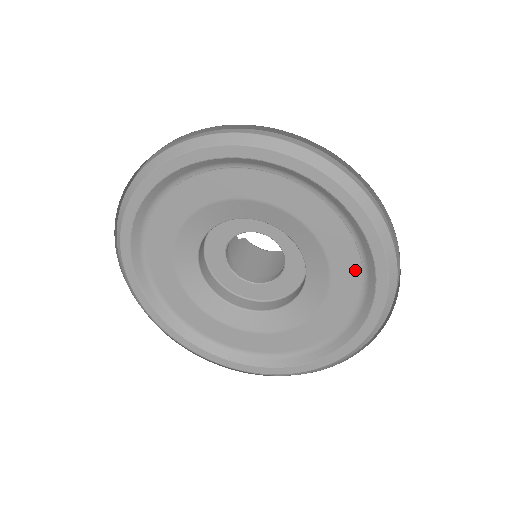
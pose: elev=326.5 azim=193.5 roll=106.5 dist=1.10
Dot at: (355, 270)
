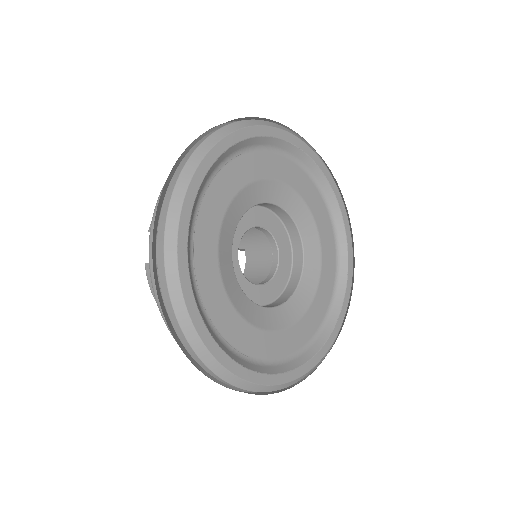
Dot at: (332, 275)
